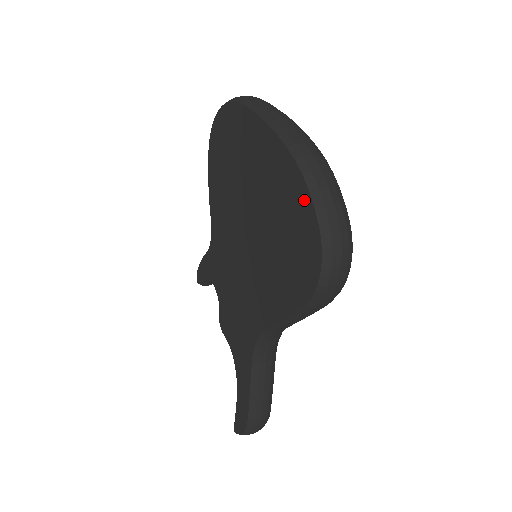
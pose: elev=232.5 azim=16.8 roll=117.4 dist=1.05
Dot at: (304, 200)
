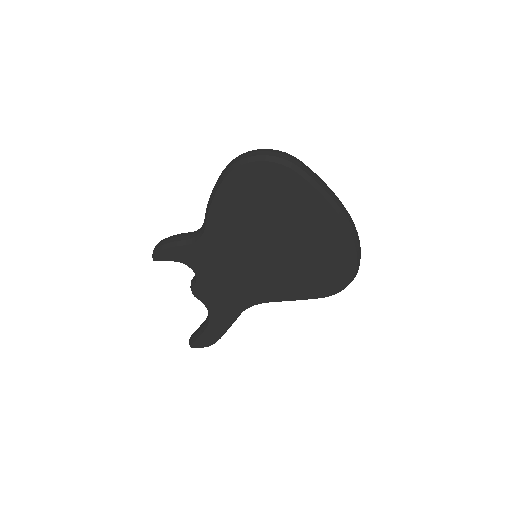
Dot at: (349, 255)
